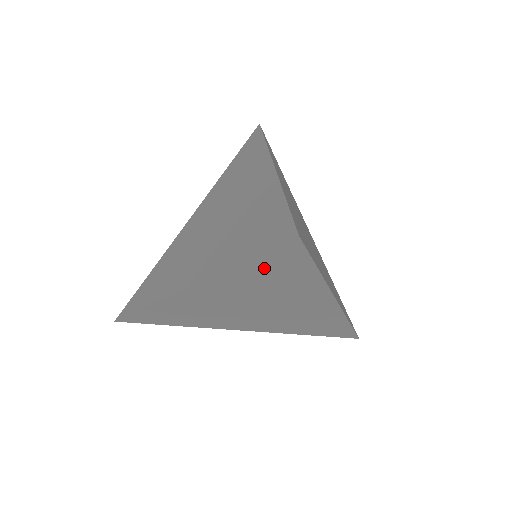
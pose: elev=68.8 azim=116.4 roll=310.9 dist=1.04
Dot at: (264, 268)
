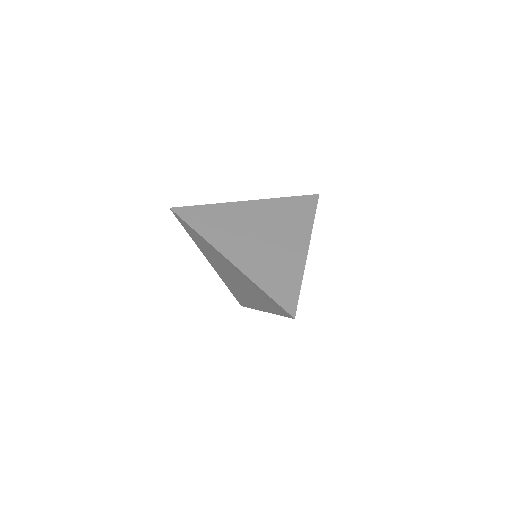
Dot at: occluded
